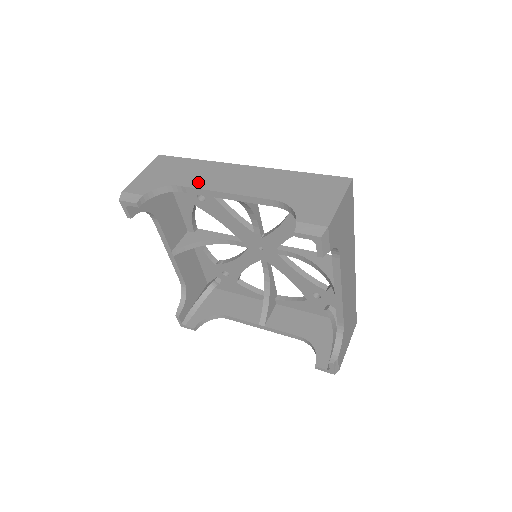
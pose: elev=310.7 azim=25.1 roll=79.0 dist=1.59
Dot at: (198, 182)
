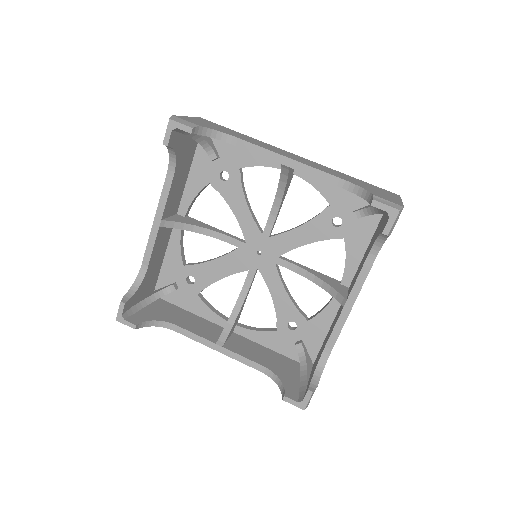
Dot at: occluded
